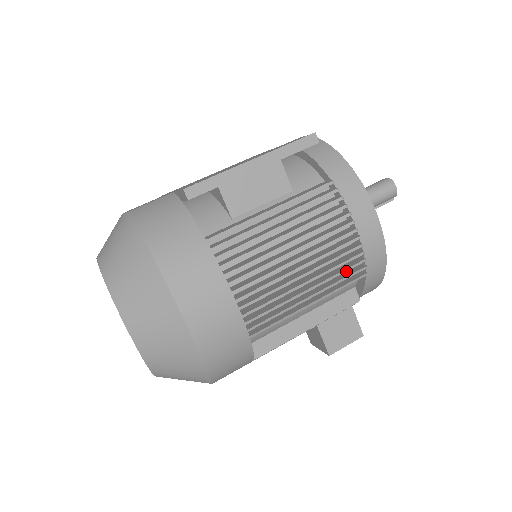
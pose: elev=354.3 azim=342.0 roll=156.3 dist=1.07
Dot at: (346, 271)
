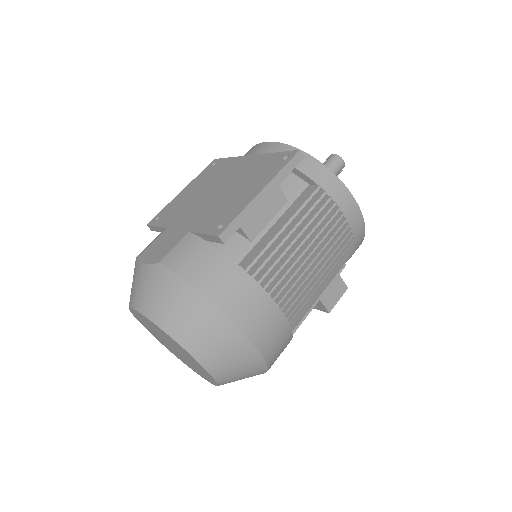
Dot at: (344, 253)
